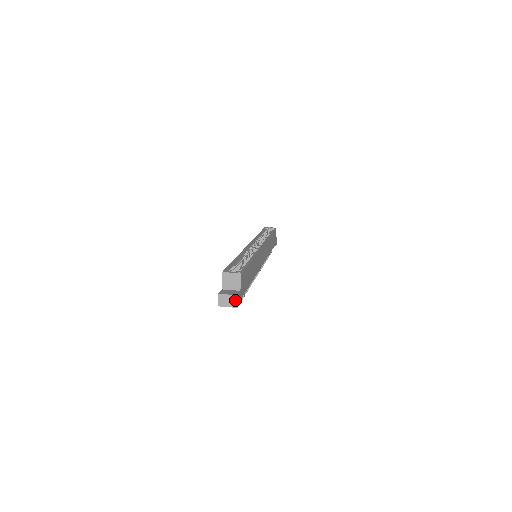
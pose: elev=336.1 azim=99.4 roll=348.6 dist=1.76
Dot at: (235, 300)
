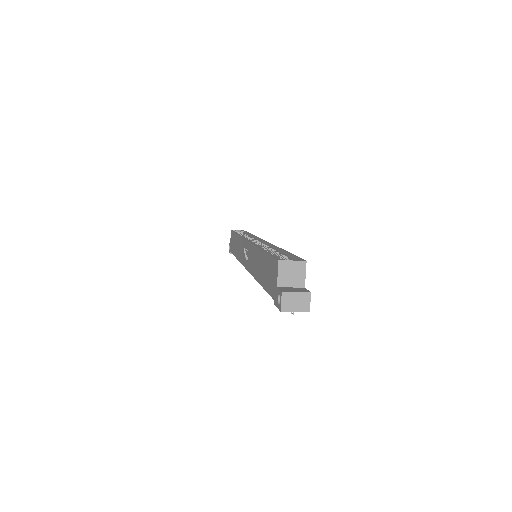
Dot at: (307, 300)
